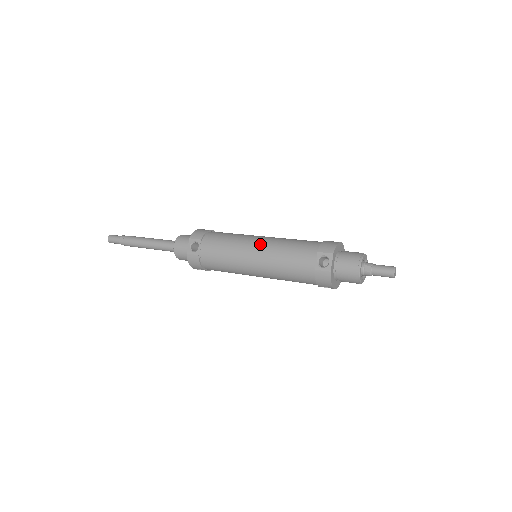
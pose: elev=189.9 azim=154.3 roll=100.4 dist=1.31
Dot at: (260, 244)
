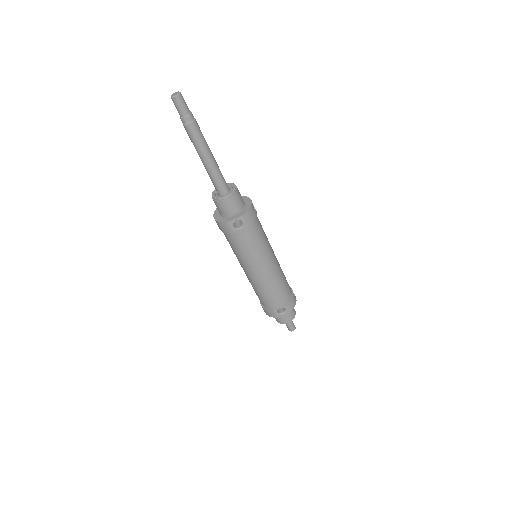
Dot at: (271, 269)
